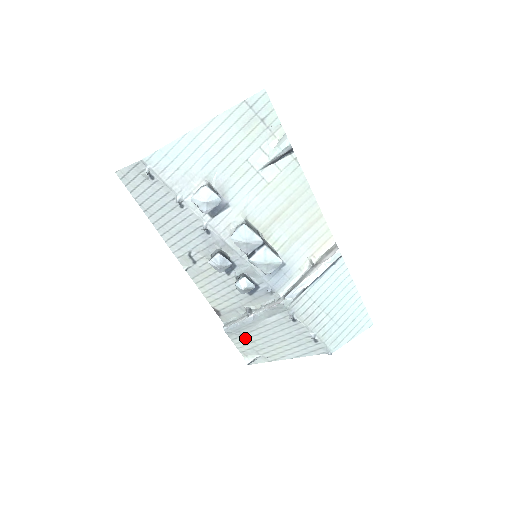
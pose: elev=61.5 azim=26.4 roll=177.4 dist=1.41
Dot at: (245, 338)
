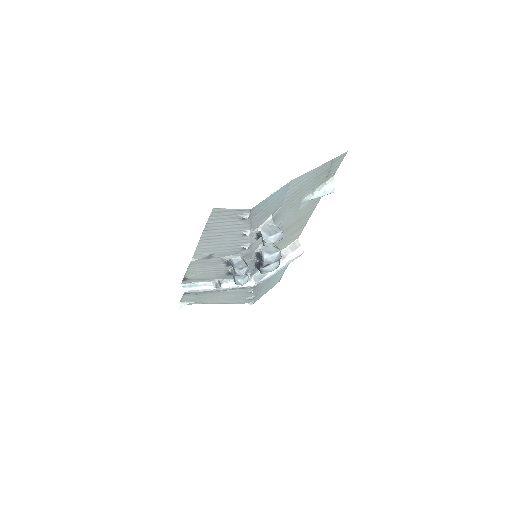
Dot at: (197, 296)
